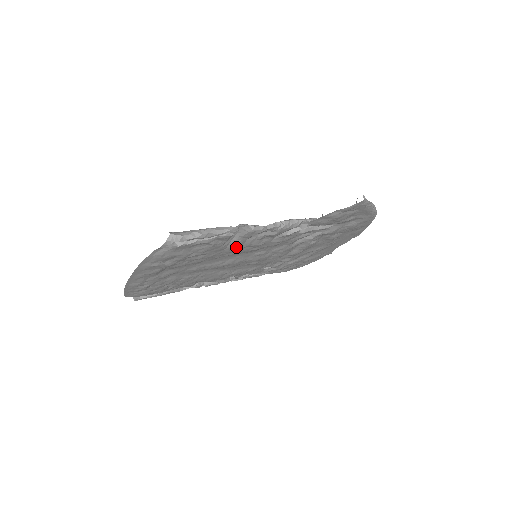
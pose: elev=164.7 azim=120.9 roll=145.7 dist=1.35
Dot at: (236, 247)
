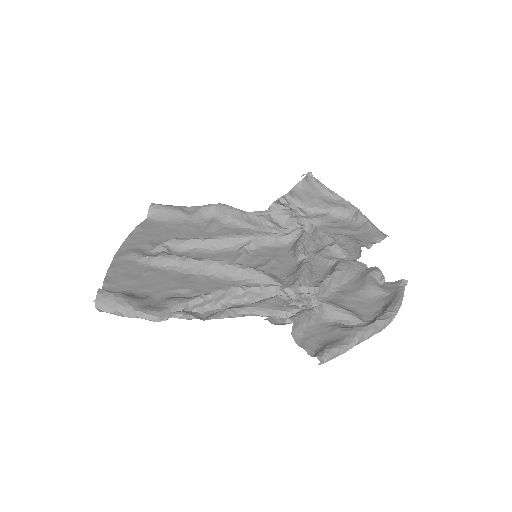
Dot at: (194, 292)
